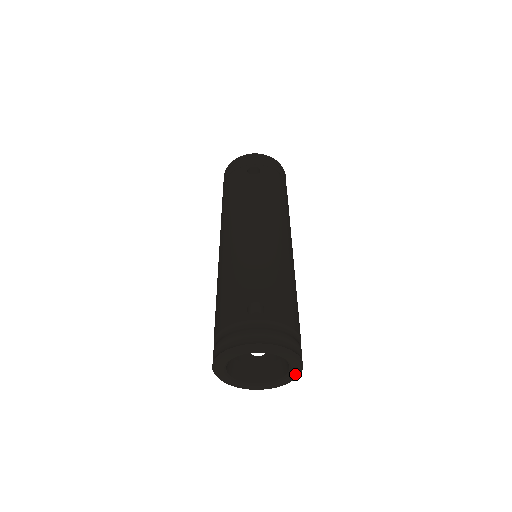
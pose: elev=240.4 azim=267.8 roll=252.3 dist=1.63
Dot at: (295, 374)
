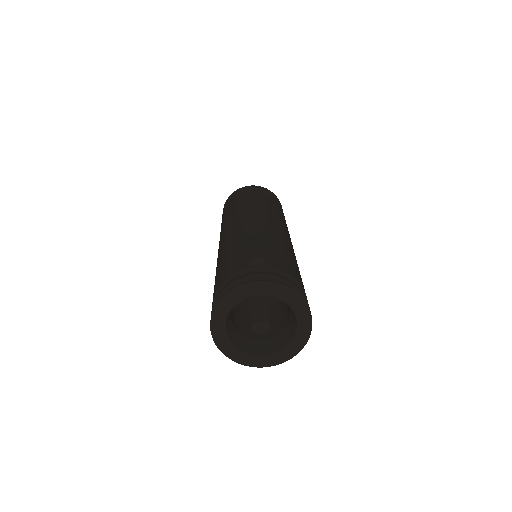
Dot at: (304, 336)
